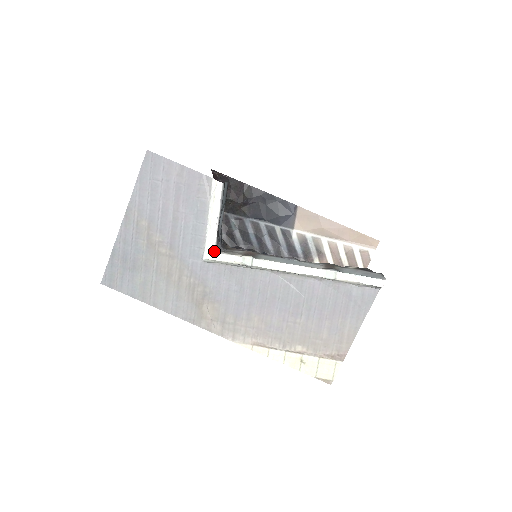
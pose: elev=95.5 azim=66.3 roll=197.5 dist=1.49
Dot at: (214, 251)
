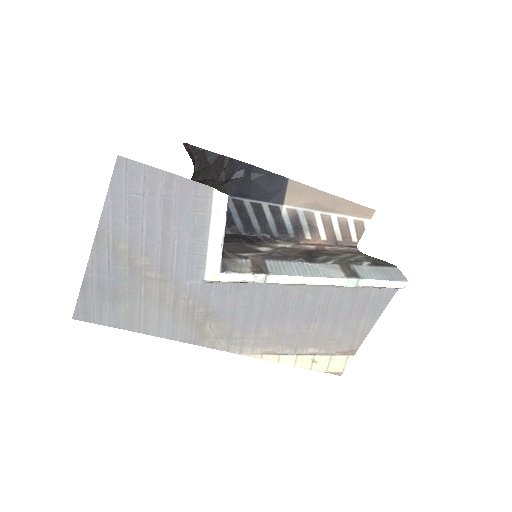
Dot at: (219, 272)
